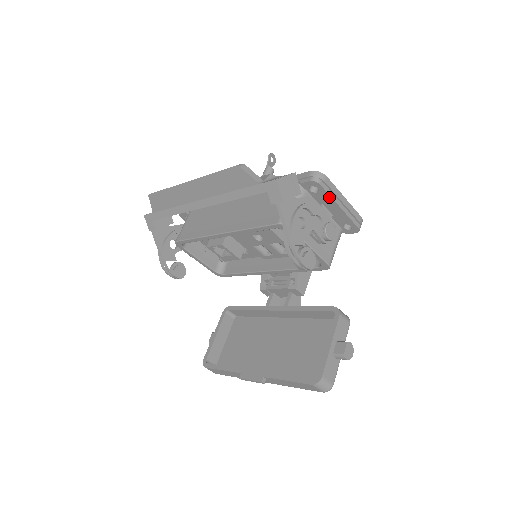
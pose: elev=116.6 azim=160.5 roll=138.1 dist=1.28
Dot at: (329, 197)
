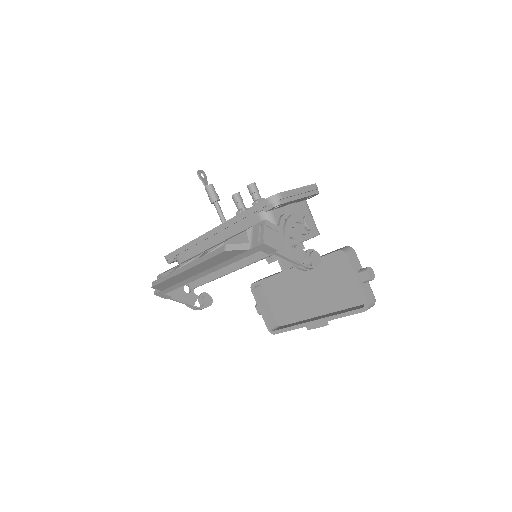
Dot at: occluded
